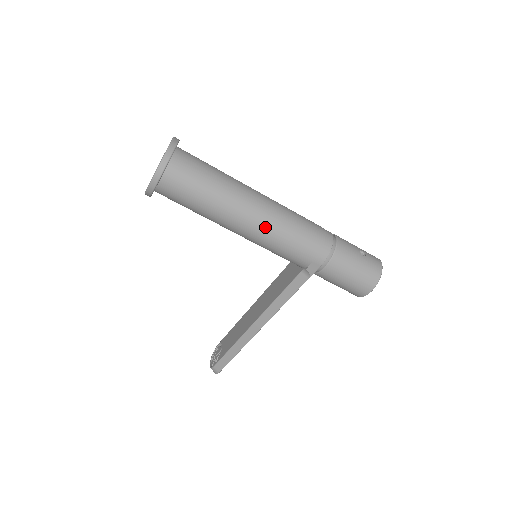
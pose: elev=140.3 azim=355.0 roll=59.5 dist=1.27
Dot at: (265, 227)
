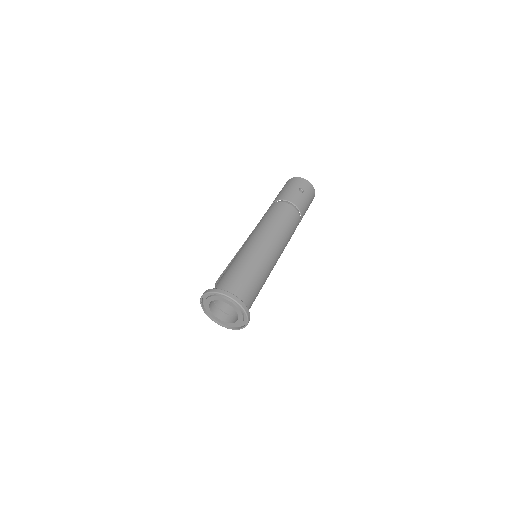
Dot at: occluded
